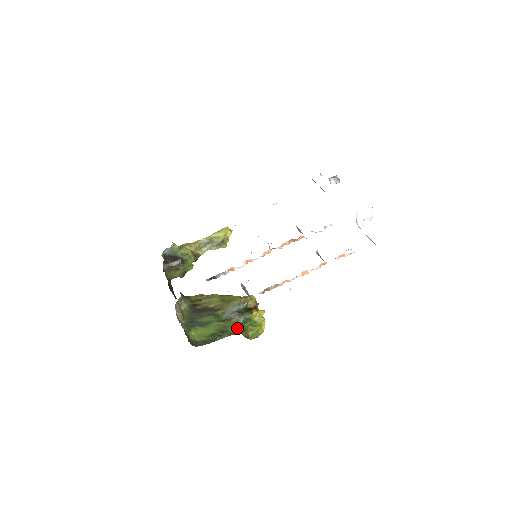
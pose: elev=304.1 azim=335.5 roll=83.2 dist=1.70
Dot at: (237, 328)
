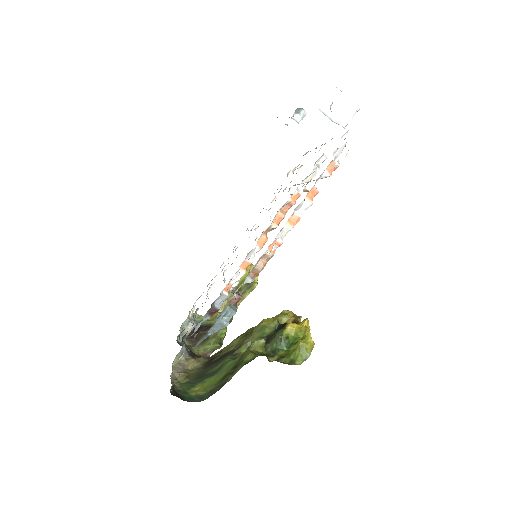
Dot at: (261, 354)
